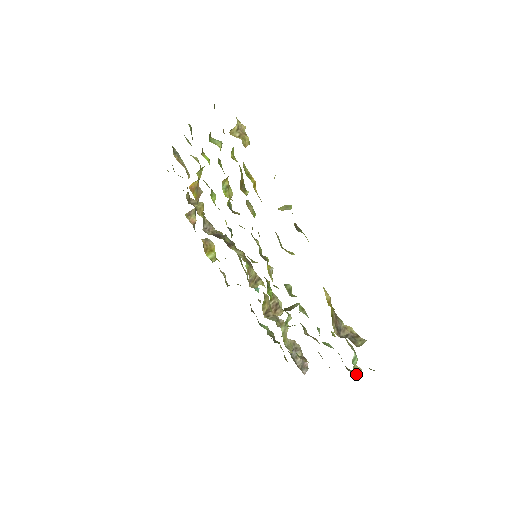
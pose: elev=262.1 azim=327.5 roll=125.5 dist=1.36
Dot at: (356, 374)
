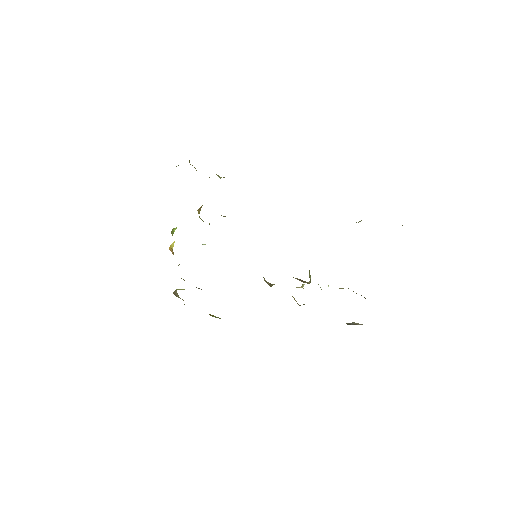
Dot at: occluded
